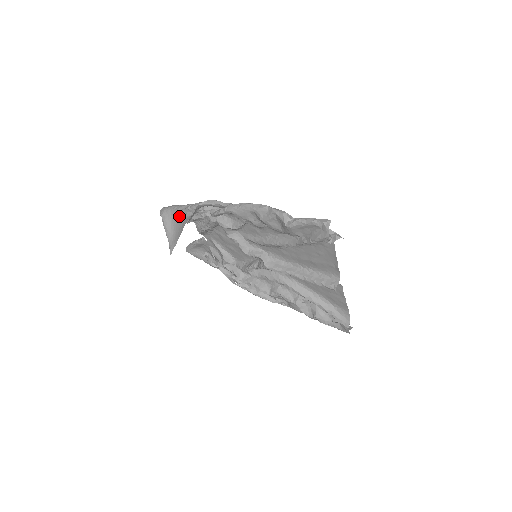
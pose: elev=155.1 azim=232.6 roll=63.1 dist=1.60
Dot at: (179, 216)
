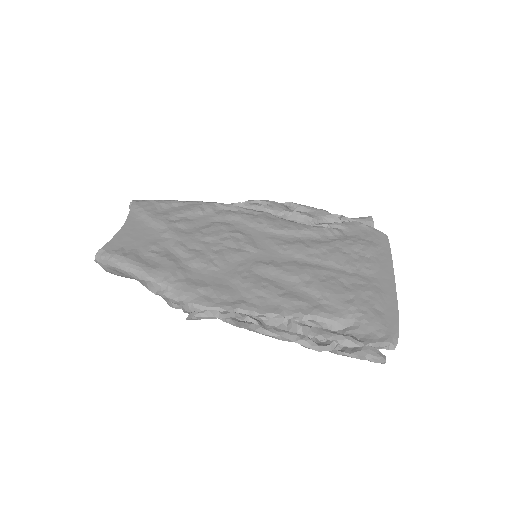
Dot at: (140, 282)
